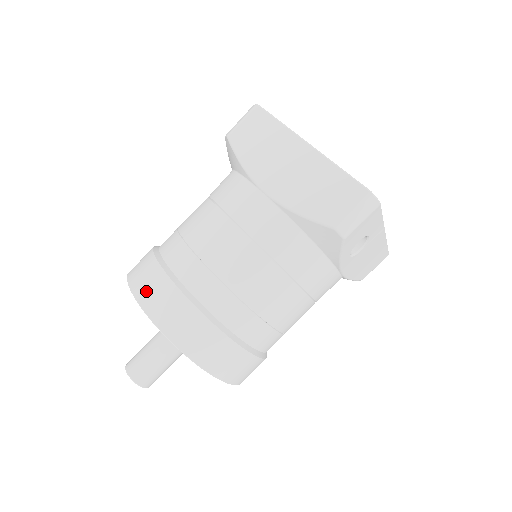
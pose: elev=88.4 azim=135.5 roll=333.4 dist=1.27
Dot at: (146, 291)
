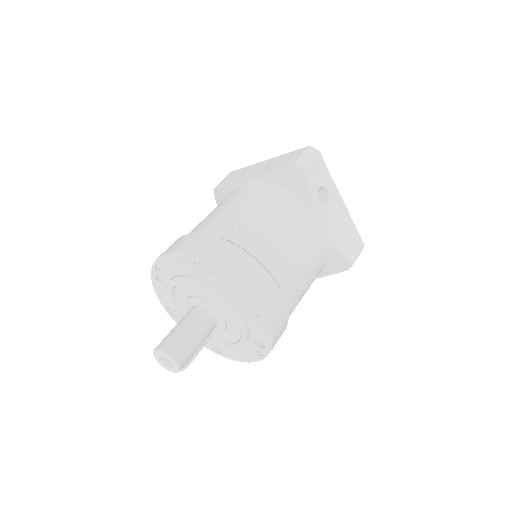
Dot at: (168, 249)
